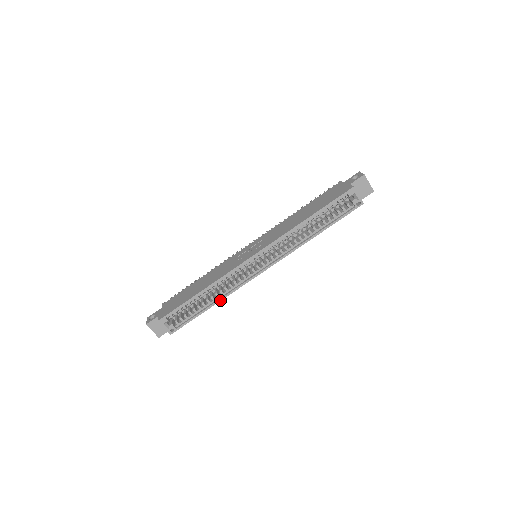
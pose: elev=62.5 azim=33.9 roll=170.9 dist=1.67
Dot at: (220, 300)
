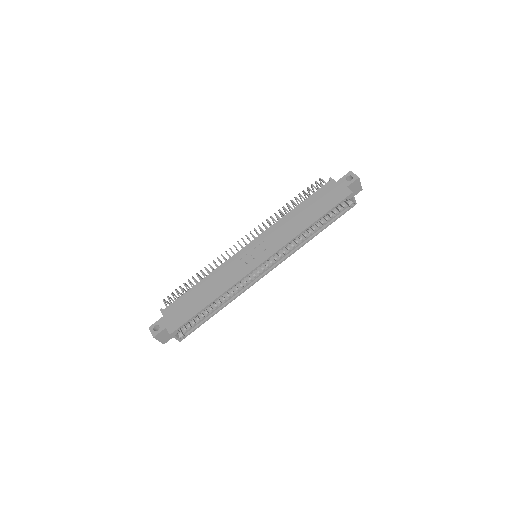
Dot at: occluded
